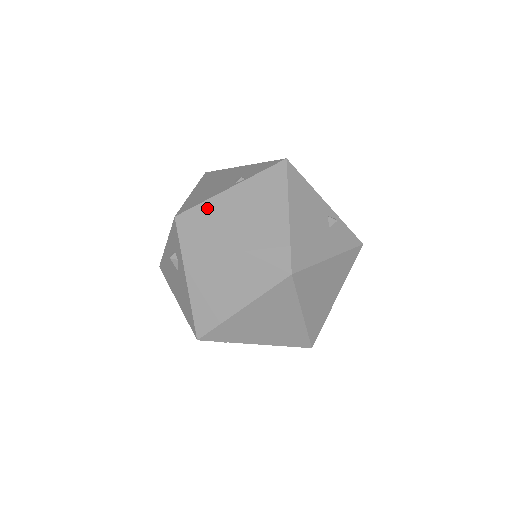
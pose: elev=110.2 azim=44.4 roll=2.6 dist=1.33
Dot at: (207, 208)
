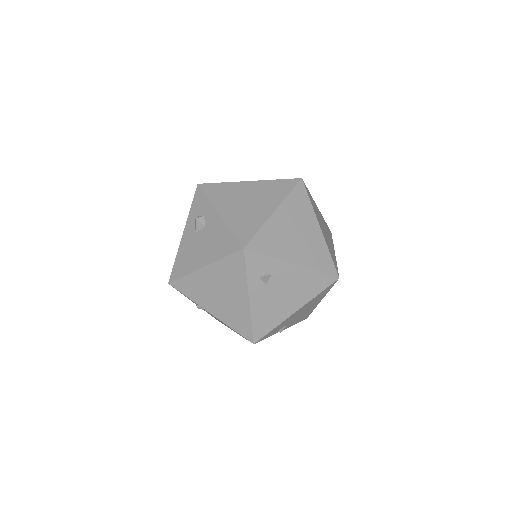
Dot at: occluded
